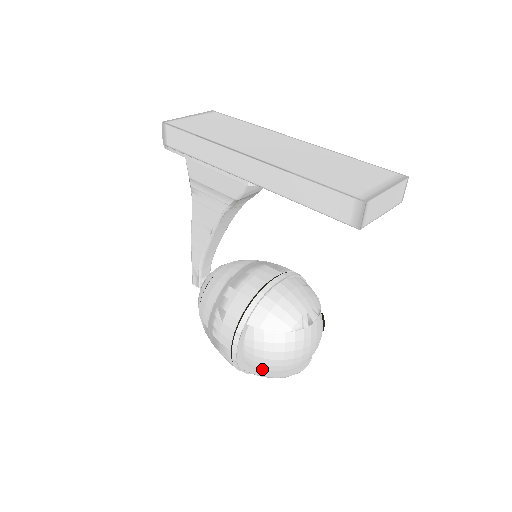
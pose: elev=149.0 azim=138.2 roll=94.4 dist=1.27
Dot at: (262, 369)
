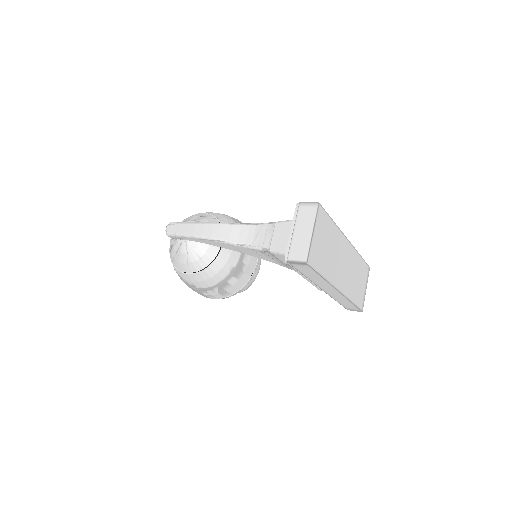
Dot at: occluded
